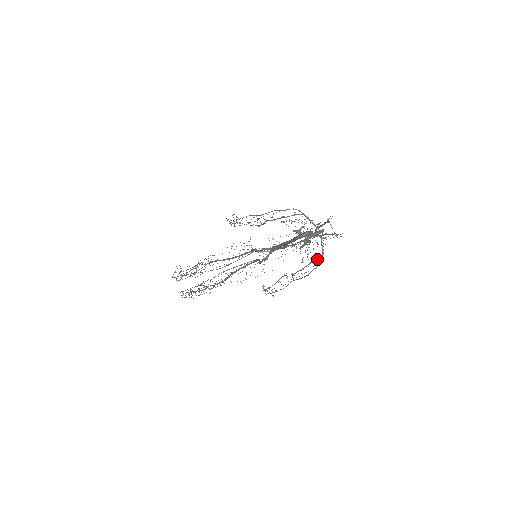
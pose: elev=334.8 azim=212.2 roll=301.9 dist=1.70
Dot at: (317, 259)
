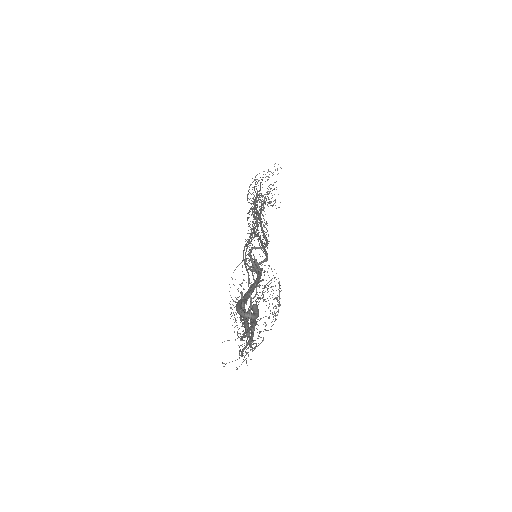
Dot at: occluded
